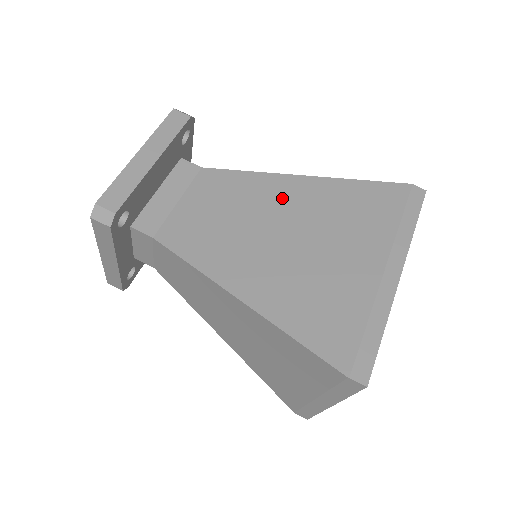
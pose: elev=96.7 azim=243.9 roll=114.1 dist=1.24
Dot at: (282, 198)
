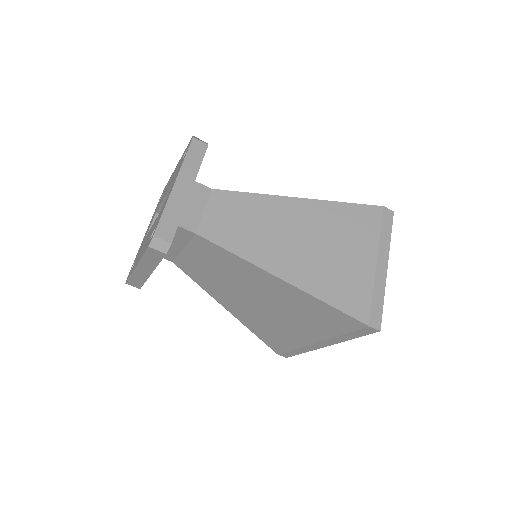
Dot at: (260, 284)
